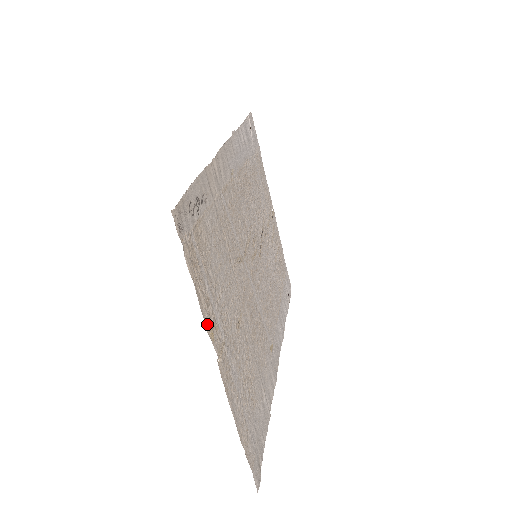
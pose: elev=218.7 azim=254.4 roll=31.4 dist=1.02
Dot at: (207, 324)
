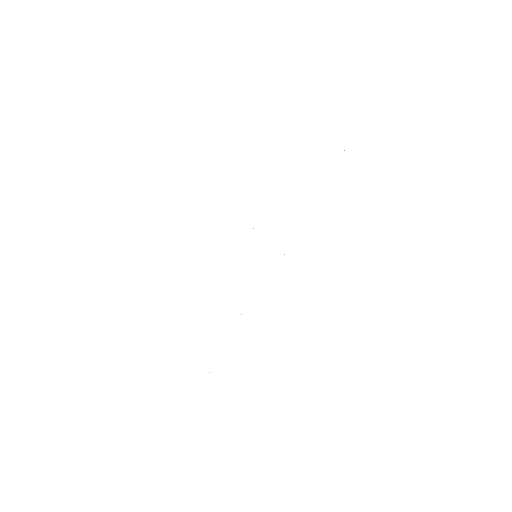
Dot at: occluded
